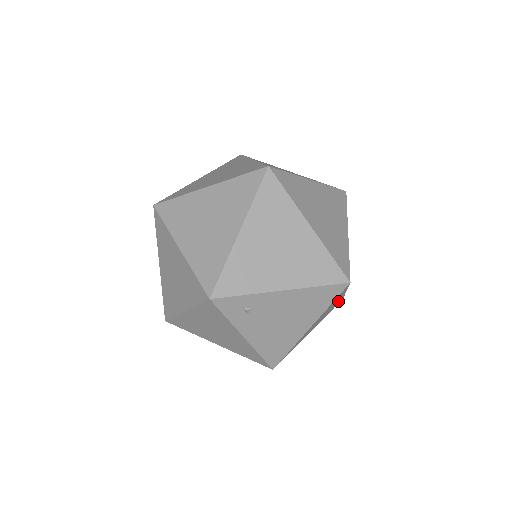
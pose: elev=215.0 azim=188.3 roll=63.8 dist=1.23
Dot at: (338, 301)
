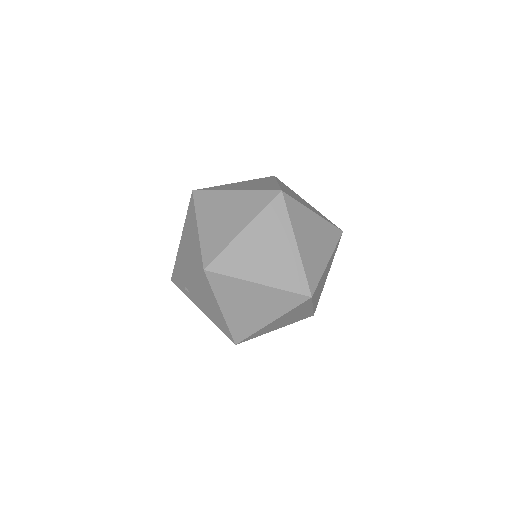
Dot at: (275, 294)
